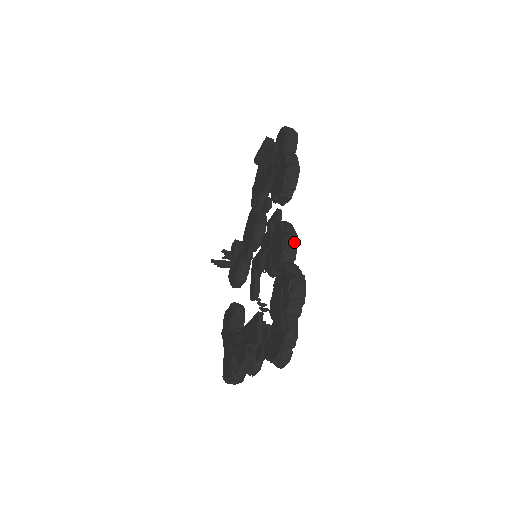
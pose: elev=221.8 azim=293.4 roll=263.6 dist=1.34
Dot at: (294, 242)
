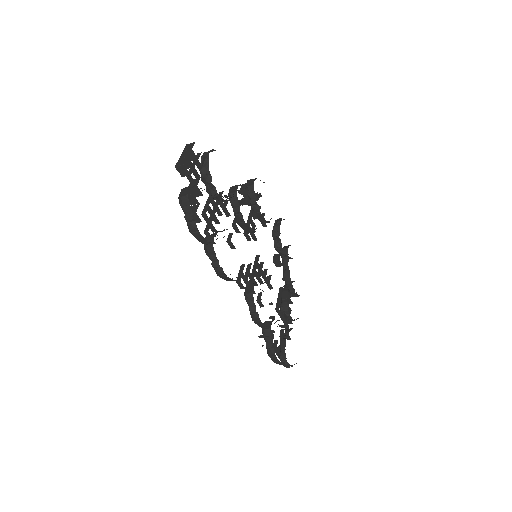
Dot at: (260, 324)
